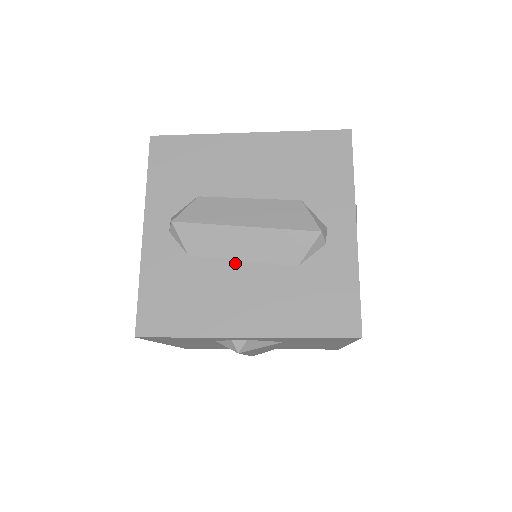
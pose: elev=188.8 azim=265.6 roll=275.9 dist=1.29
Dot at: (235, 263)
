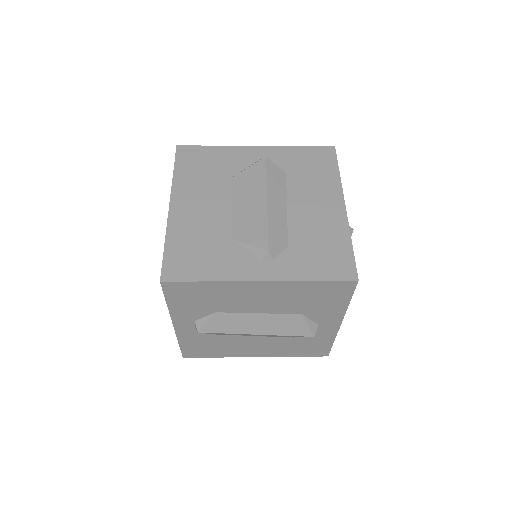
Dot at: (248, 337)
